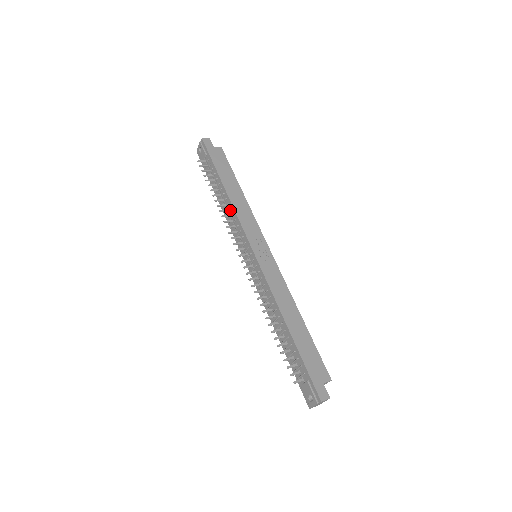
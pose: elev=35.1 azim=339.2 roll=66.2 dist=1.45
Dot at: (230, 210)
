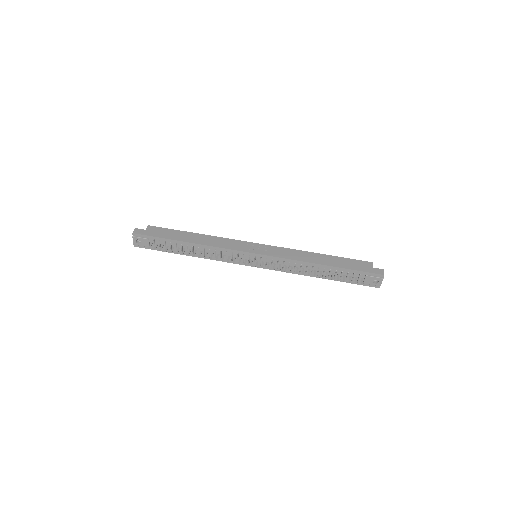
Dot at: (210, 250)
